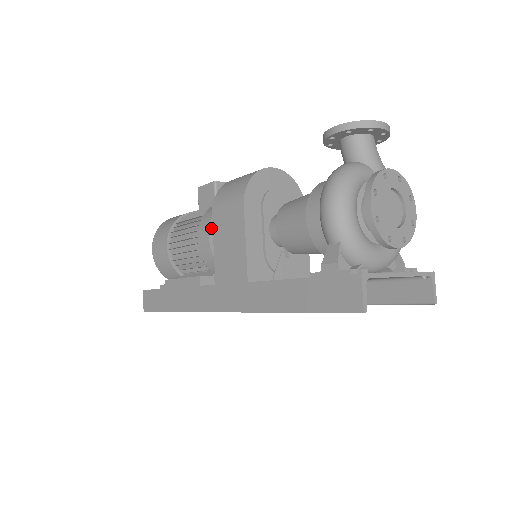
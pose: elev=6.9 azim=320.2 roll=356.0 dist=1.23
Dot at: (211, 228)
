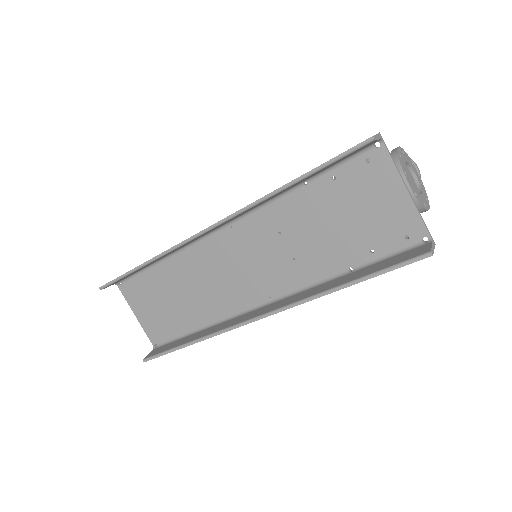
Dot at: occluded
